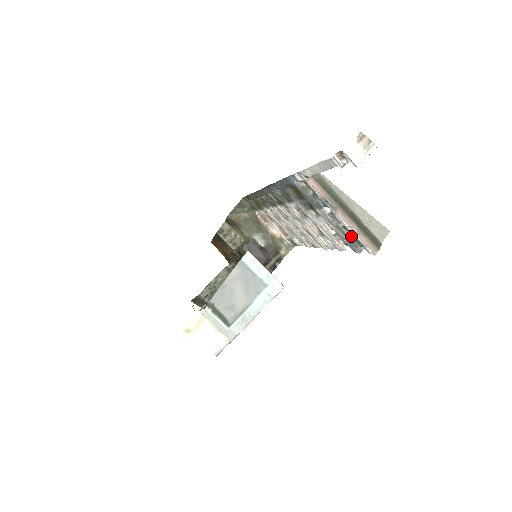
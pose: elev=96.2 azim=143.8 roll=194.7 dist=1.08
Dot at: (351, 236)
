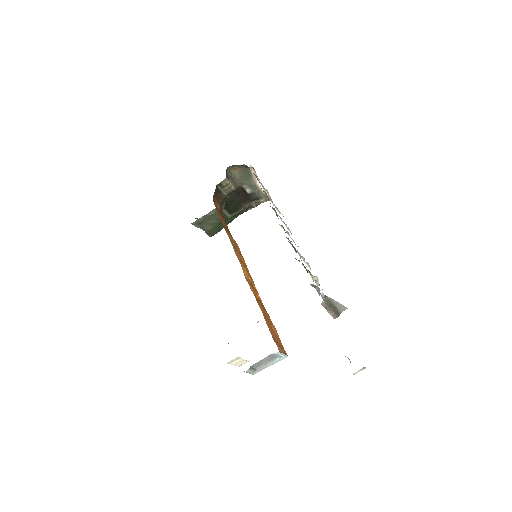
Dot at: occluded
